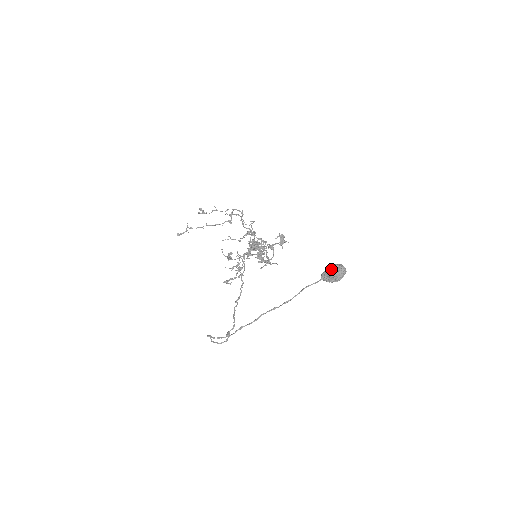
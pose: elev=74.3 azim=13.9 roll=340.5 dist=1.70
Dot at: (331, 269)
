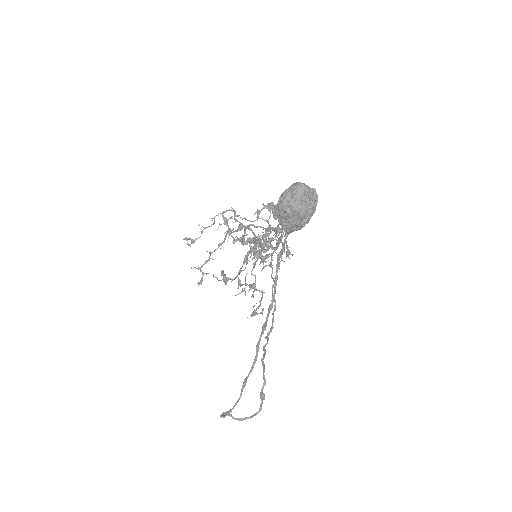
Dot at: (278, 204)
